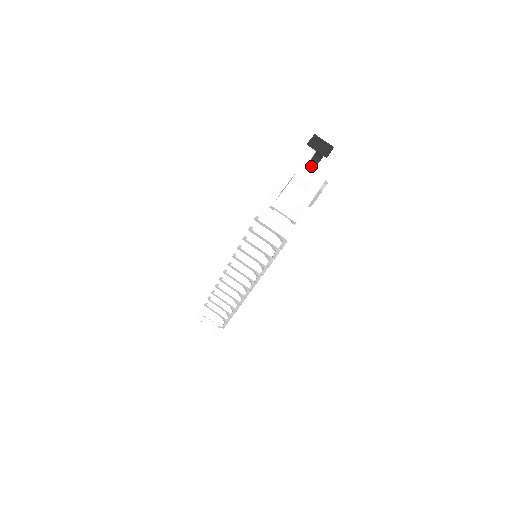
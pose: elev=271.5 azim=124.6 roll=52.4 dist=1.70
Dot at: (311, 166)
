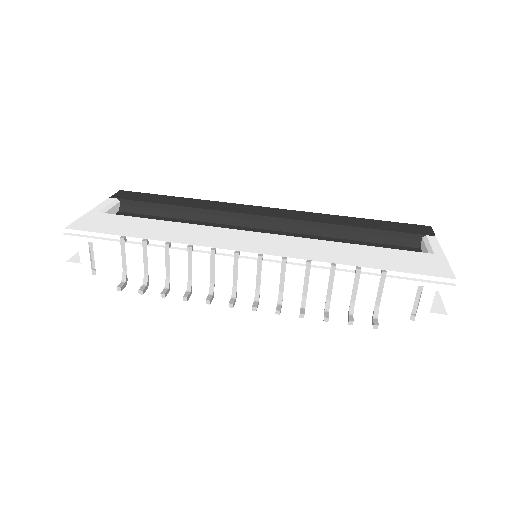
Dot at: occluded
